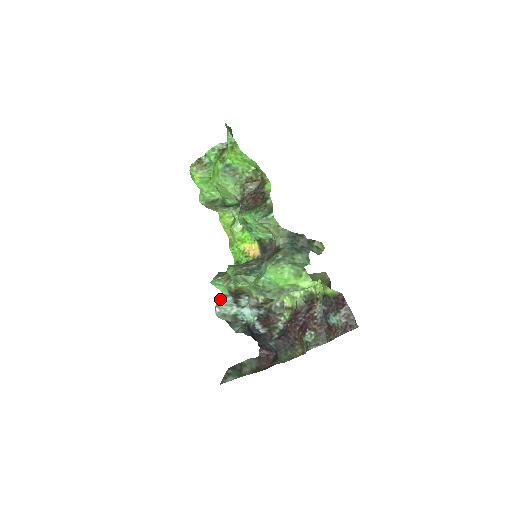
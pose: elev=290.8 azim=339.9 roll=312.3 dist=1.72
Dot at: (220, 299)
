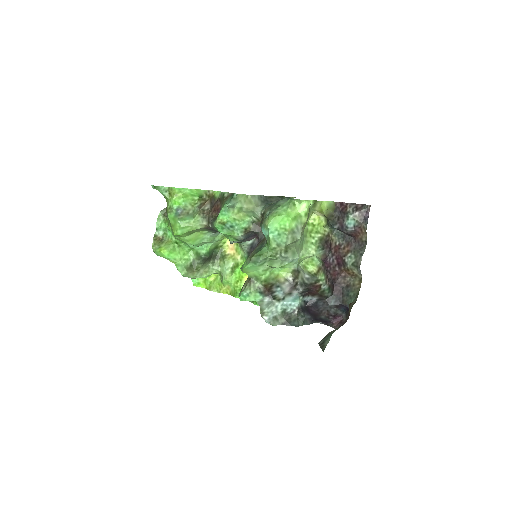
Dot at: (260, 308)
